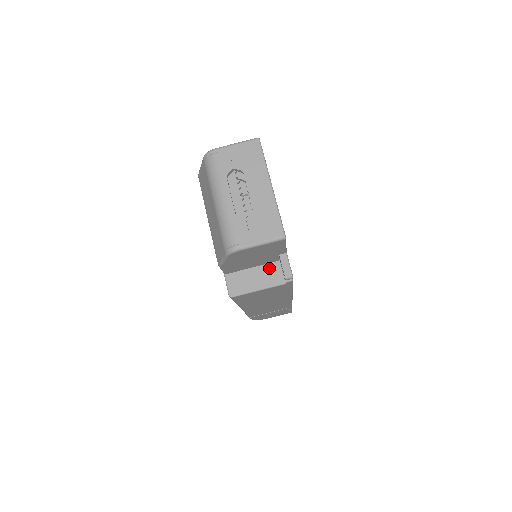
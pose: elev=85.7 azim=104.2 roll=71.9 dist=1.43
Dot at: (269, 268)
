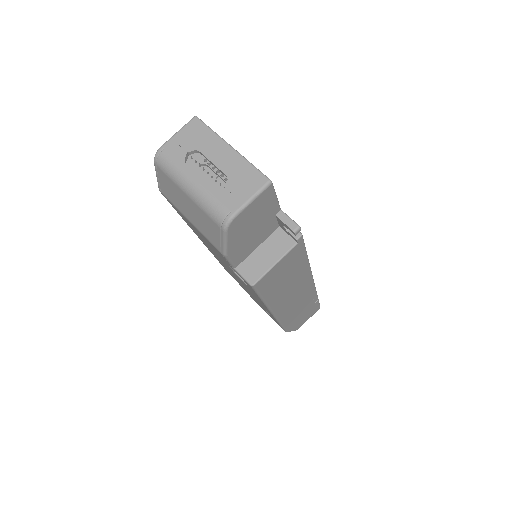
Dot at: (273, 239)
